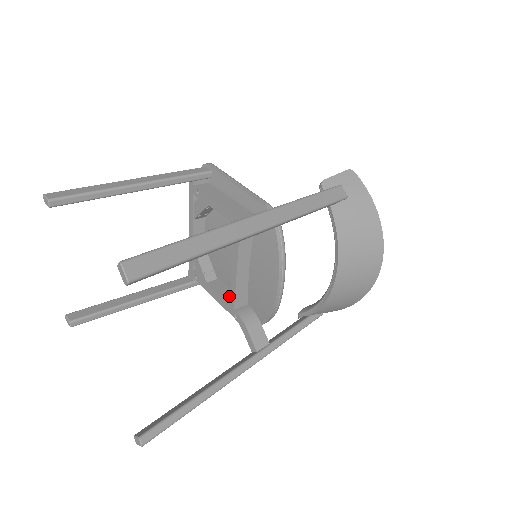
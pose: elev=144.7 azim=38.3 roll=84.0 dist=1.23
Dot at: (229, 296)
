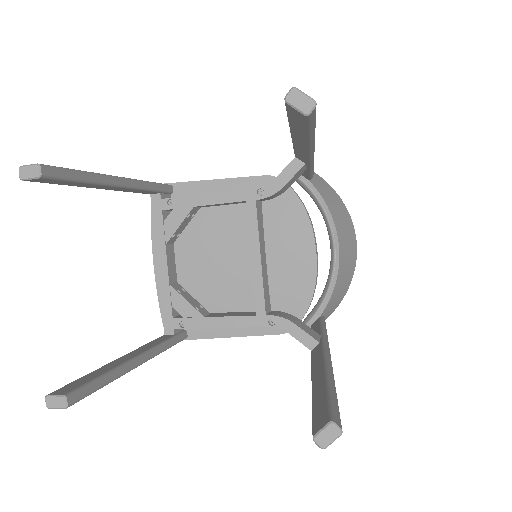
Dot at: (244, 314)
